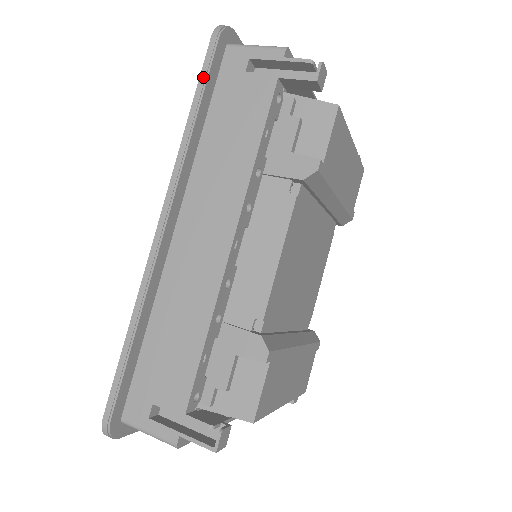
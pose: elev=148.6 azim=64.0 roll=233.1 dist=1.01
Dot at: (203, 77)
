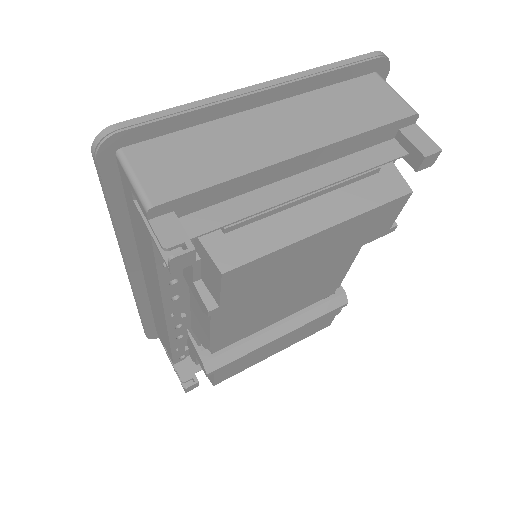
Dot at: (103, 191)
